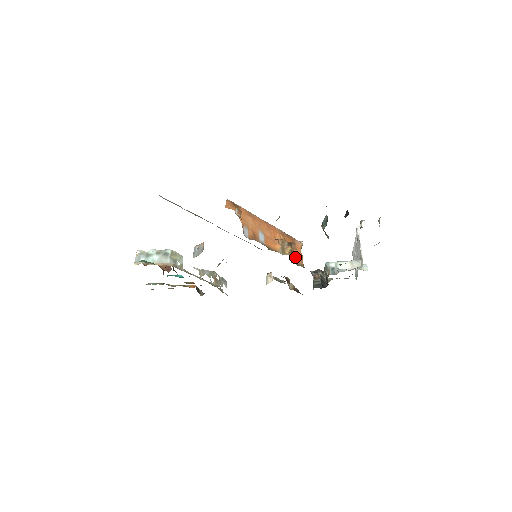
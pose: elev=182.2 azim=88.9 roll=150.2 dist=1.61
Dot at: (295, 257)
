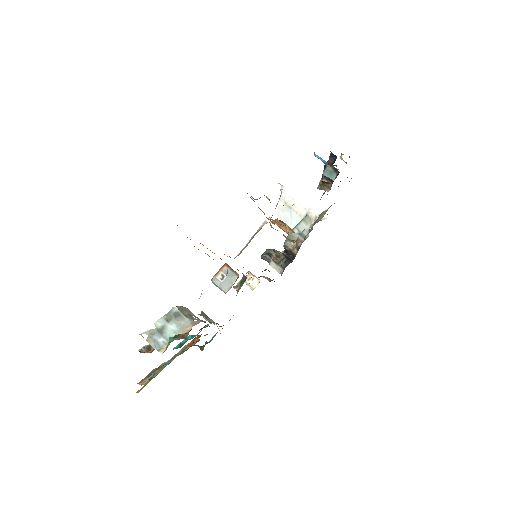
Dot at: (284, 236)
